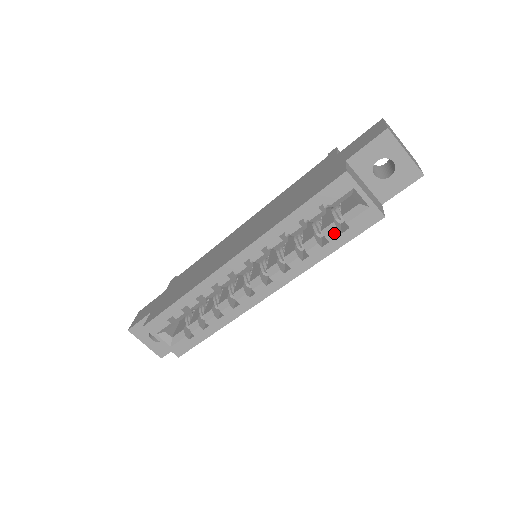
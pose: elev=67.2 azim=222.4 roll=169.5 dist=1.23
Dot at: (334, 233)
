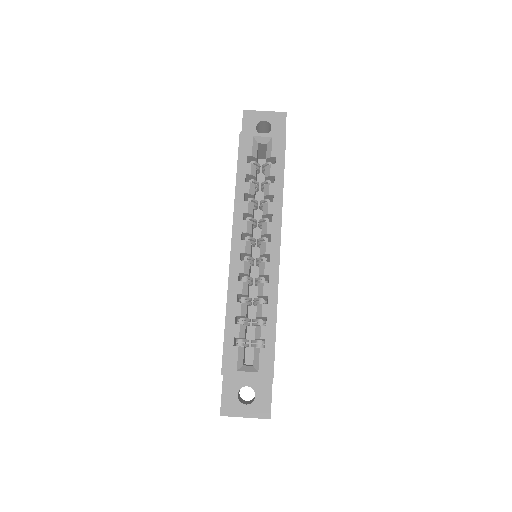
Dot at: (271, 168)
